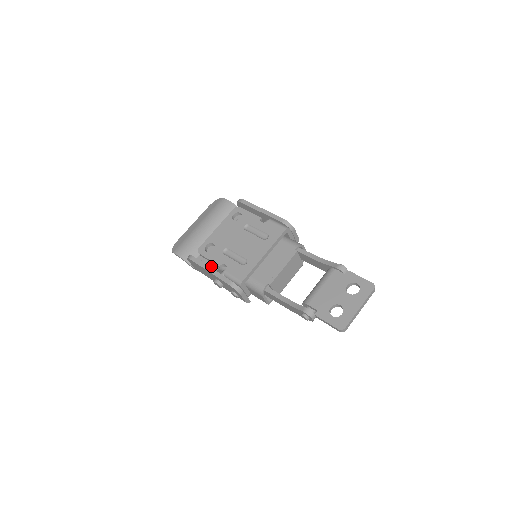
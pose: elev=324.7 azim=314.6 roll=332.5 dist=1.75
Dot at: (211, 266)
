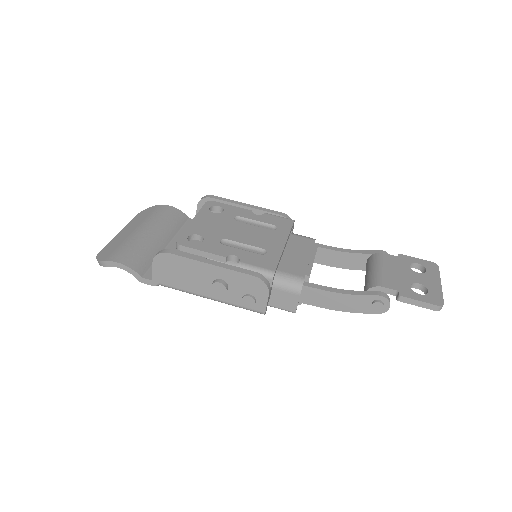
Dot at: occluded
